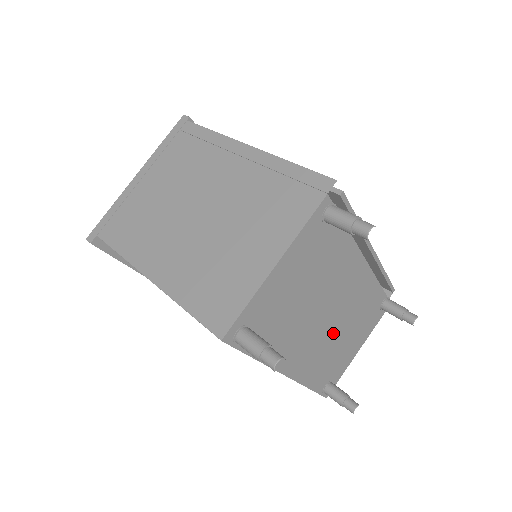
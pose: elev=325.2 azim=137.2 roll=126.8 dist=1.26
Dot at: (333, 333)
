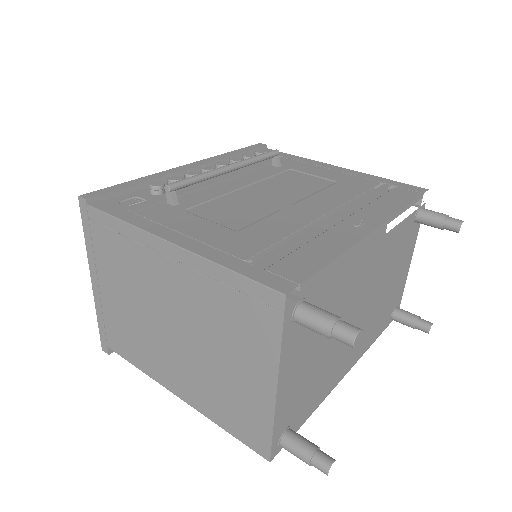
Dot at: (373, 304)
